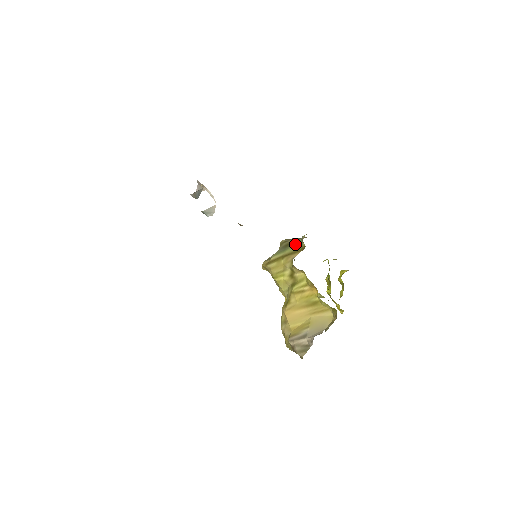
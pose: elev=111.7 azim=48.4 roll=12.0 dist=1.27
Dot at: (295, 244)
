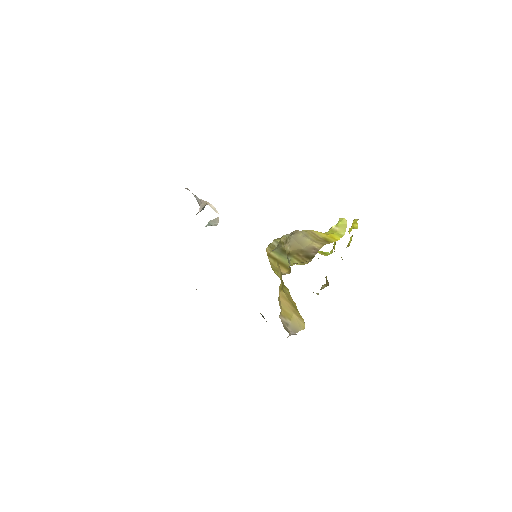
Dot at: (287, 257)
